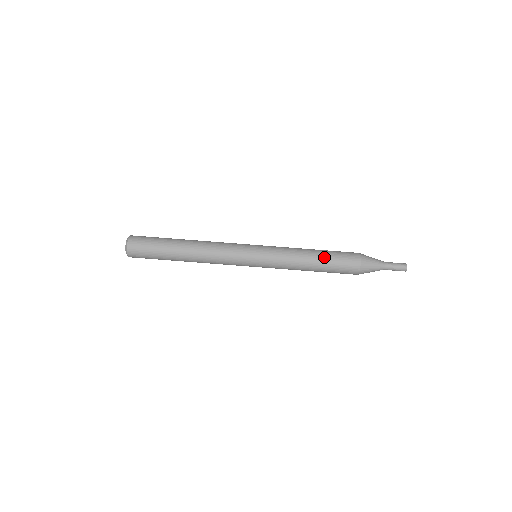
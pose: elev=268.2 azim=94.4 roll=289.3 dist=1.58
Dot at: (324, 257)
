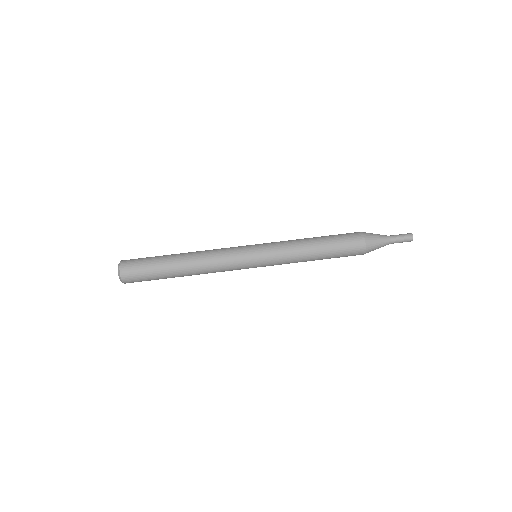
Dot at: (326, 241)
